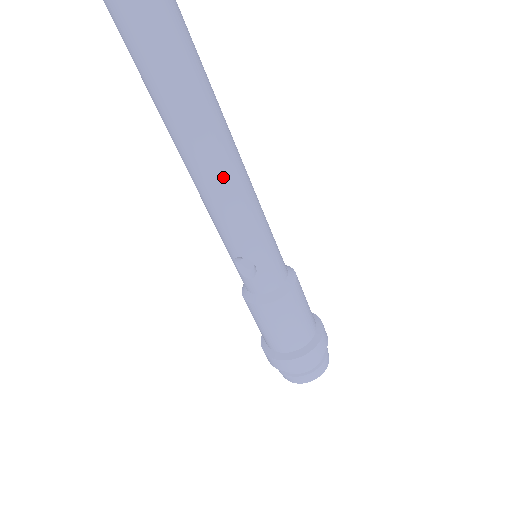
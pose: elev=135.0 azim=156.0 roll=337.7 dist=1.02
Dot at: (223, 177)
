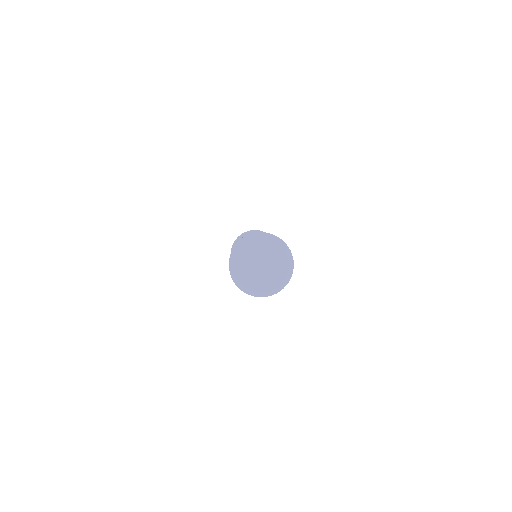
Dot at: occluded
